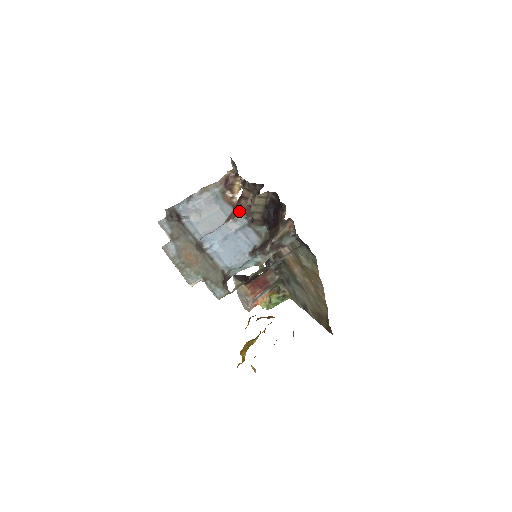
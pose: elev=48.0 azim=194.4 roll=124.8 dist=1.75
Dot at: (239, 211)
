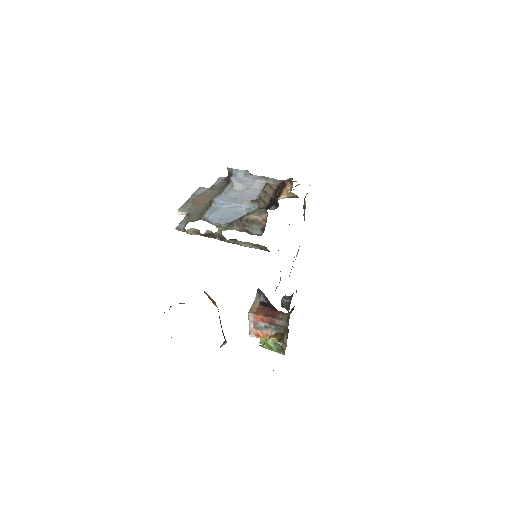
Dot at: occluded
